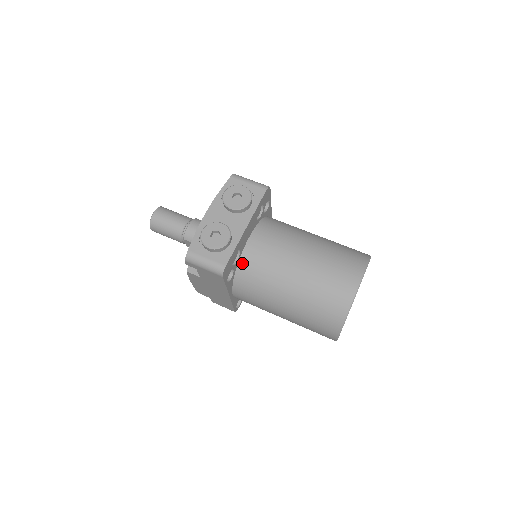
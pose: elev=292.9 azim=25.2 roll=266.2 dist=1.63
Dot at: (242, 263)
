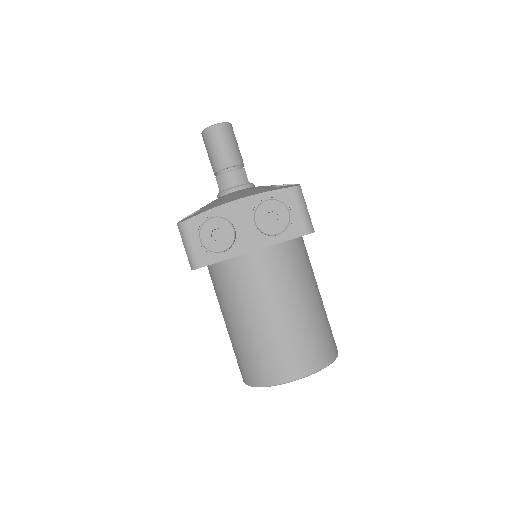
Dot at: (228, 264)
